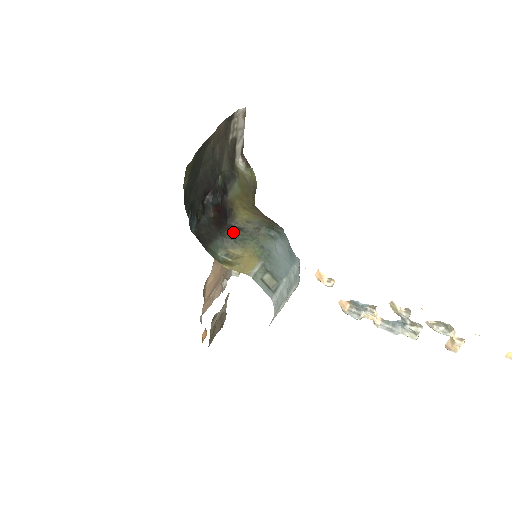
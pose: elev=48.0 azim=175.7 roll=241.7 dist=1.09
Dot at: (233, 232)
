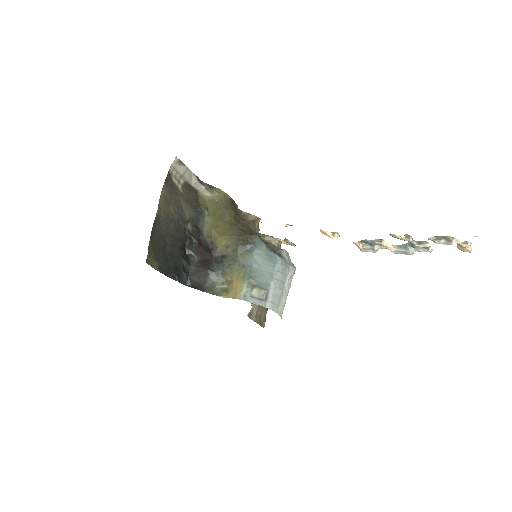
Dot at: (220, 261)
